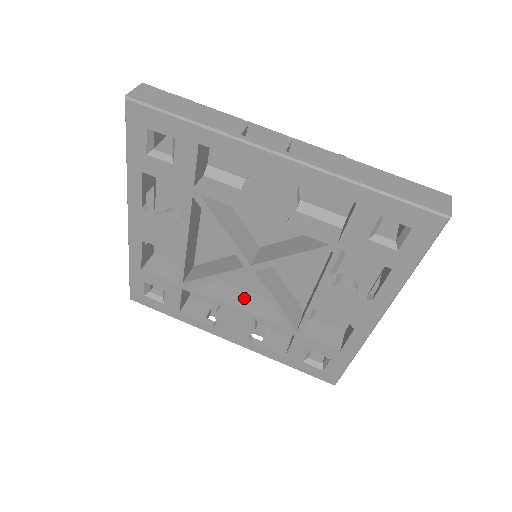
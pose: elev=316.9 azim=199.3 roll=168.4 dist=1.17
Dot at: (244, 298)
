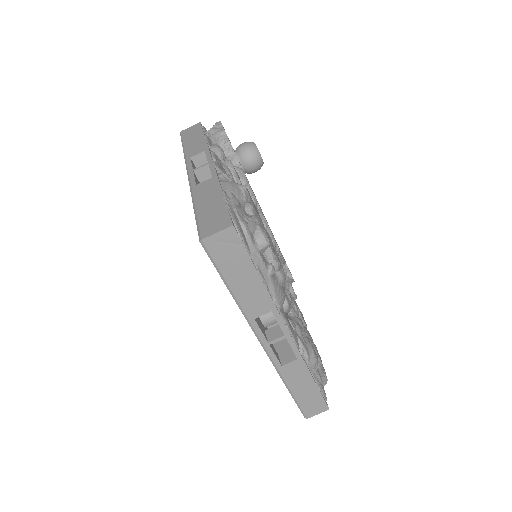
Dot at: occluded
